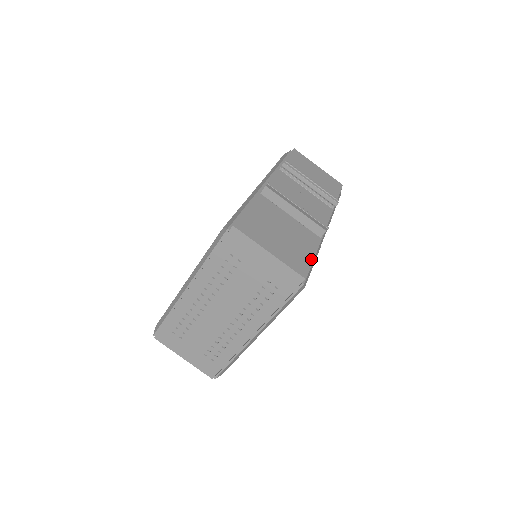
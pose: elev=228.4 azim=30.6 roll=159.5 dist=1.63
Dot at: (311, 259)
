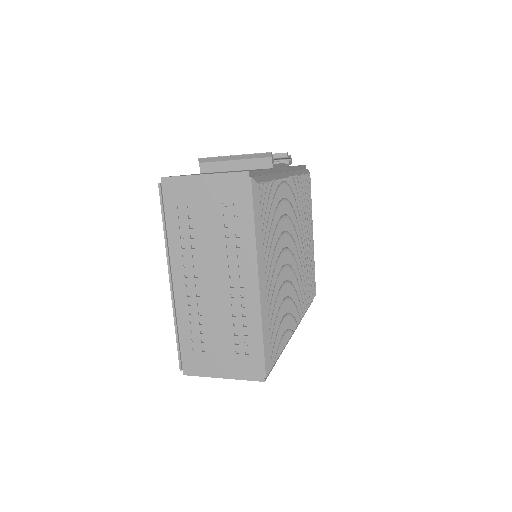
Dot at: occluded
